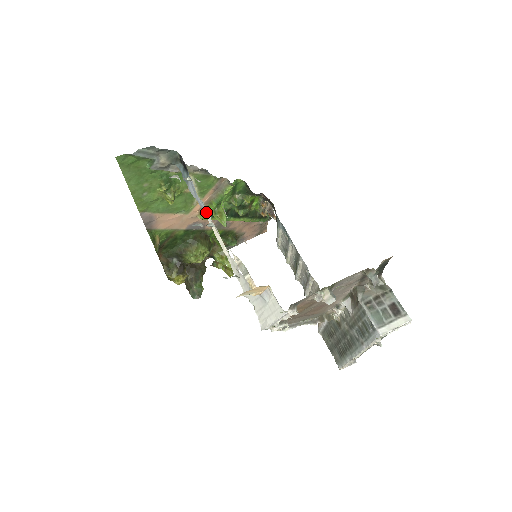
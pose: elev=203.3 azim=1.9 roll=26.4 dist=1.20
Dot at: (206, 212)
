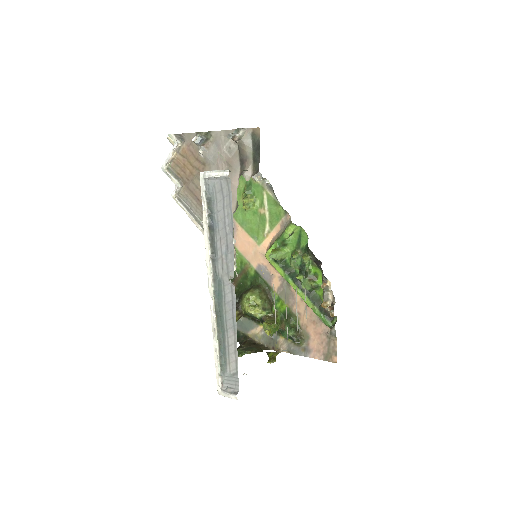
Dot at: occluded
